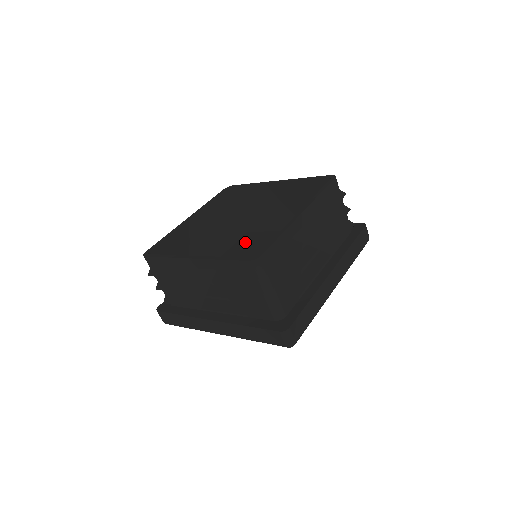
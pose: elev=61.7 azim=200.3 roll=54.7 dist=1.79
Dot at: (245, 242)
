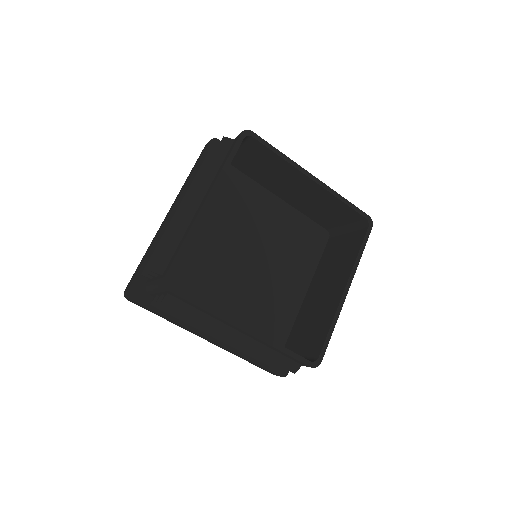
Dot at: (222, 186)
